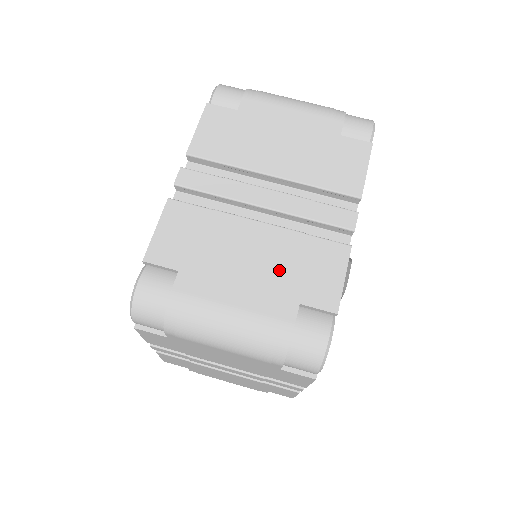
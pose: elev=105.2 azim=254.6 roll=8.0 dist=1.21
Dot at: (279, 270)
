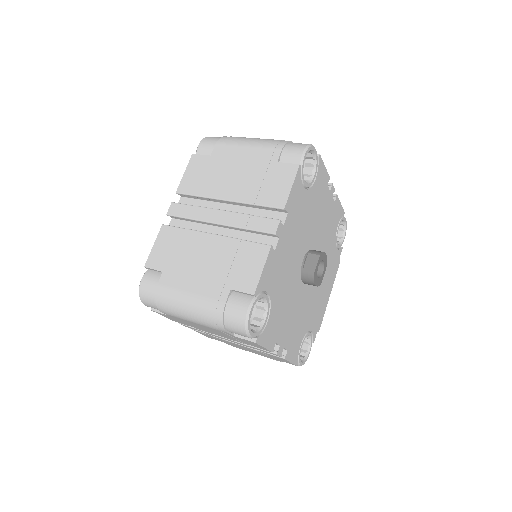
Dot at: (221, 267)
